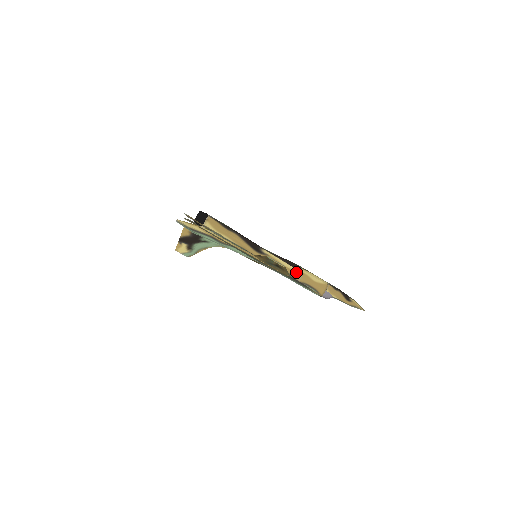
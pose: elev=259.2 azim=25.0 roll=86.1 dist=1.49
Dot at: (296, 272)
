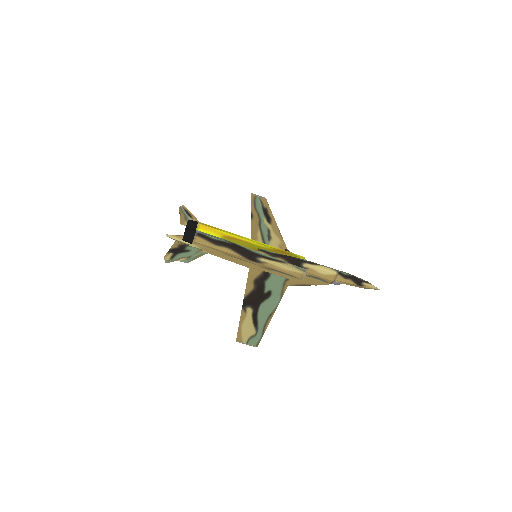
Dot at: (298, 273)
